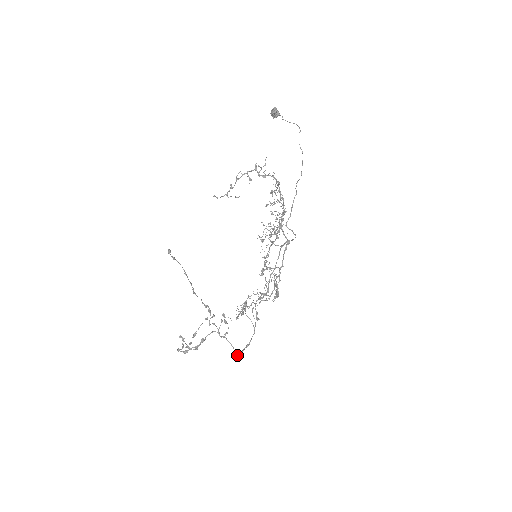
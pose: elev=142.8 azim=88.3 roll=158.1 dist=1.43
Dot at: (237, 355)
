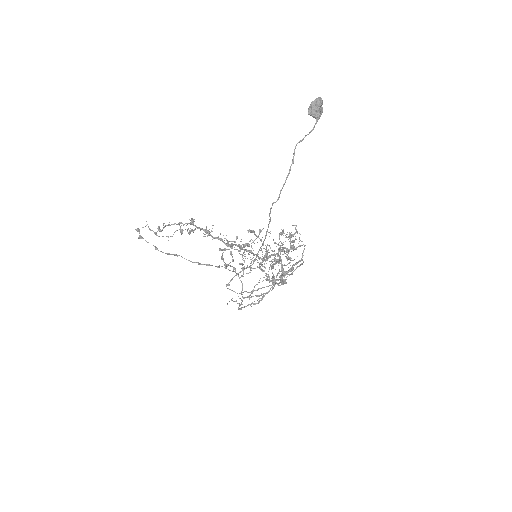
Dot at: (242, 297)
